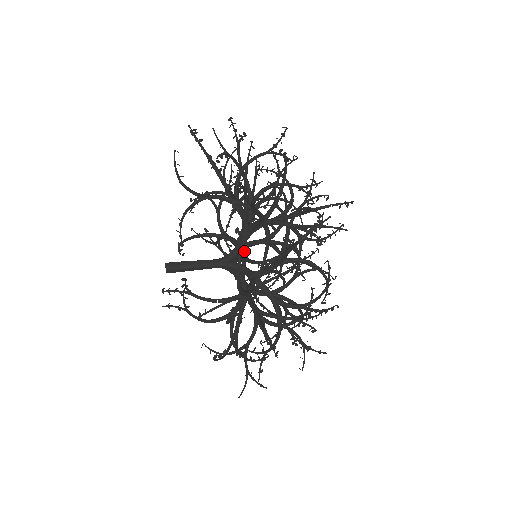
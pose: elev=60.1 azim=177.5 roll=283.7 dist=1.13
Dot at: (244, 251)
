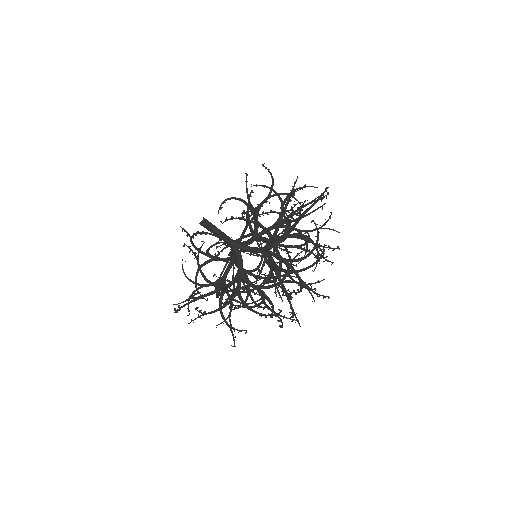
Dot at: occluded
